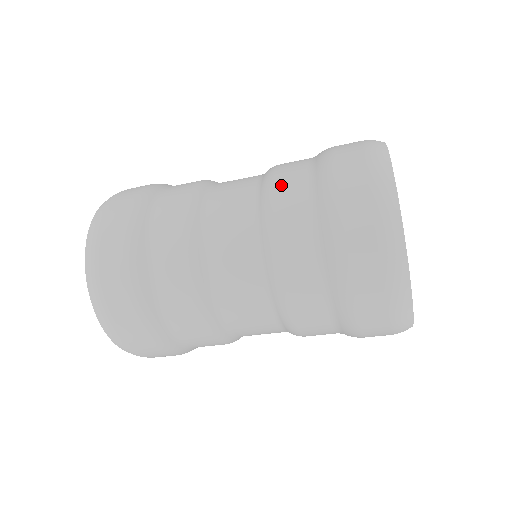
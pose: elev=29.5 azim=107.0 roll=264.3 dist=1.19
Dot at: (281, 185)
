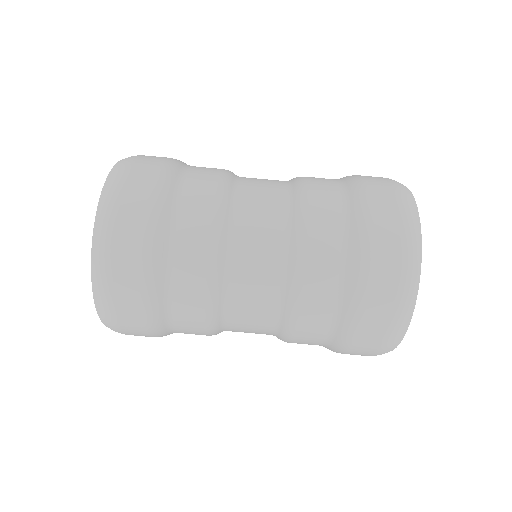
Dot at: (313, 178)
